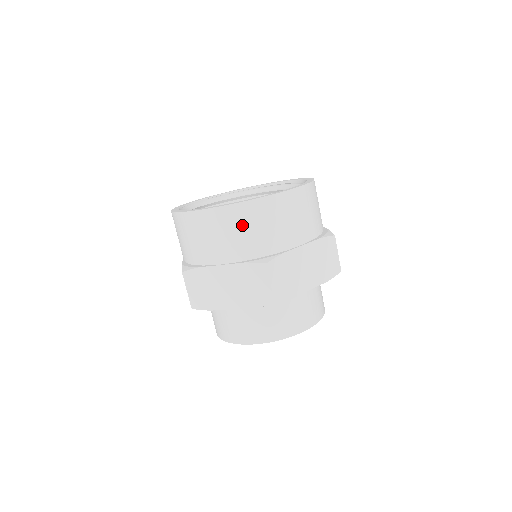
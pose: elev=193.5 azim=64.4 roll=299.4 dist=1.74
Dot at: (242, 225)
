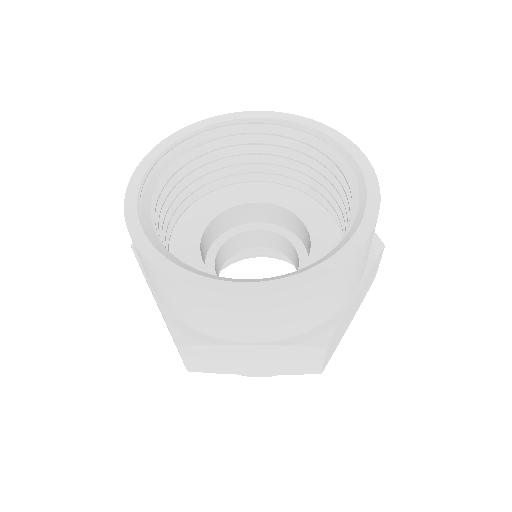
Dot at: (297, 308)
